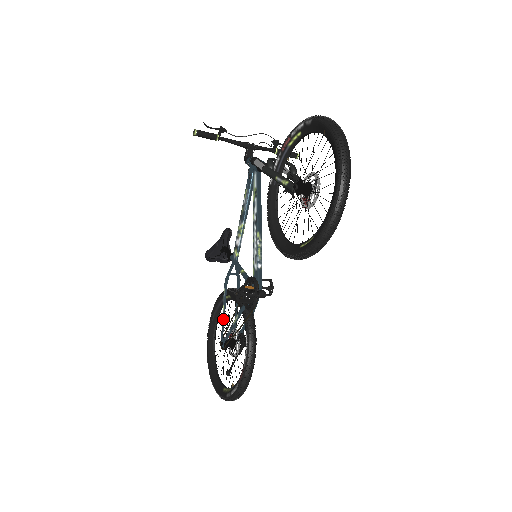
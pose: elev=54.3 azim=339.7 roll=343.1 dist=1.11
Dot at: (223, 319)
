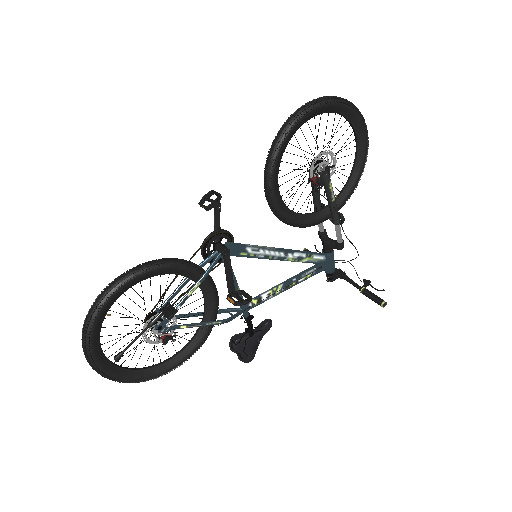
Dot at: (179, 314)
